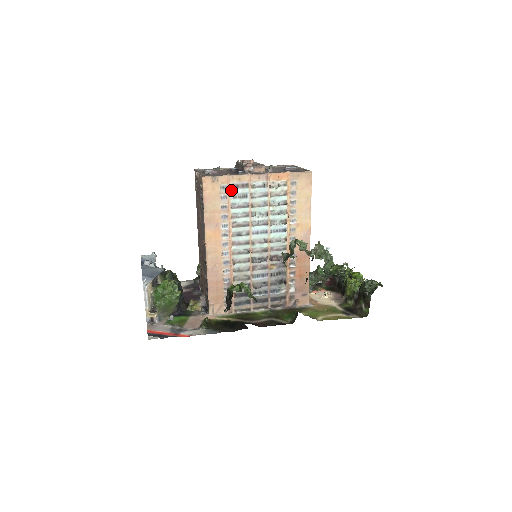
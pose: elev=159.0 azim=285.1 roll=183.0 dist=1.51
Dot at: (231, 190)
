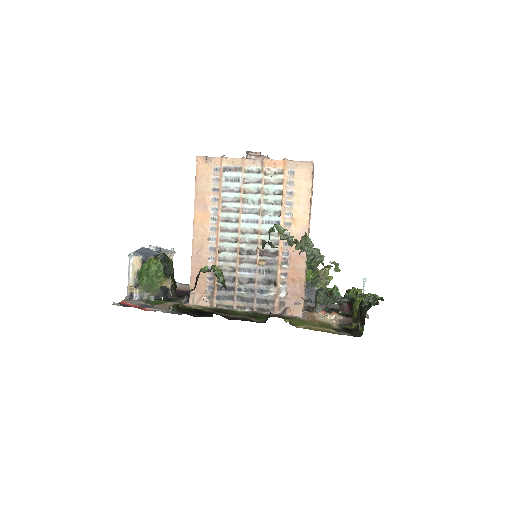
Dot at: (223, 172)
